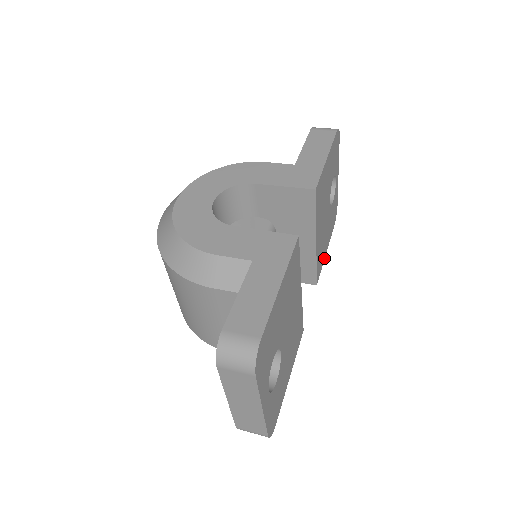
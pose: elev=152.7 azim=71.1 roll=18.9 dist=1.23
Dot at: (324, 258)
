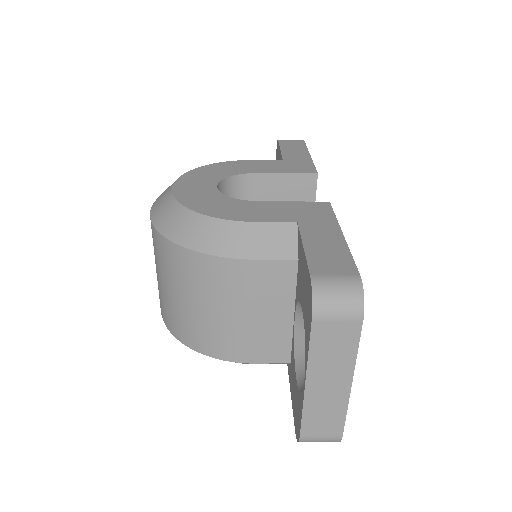
Dot at: occluded
